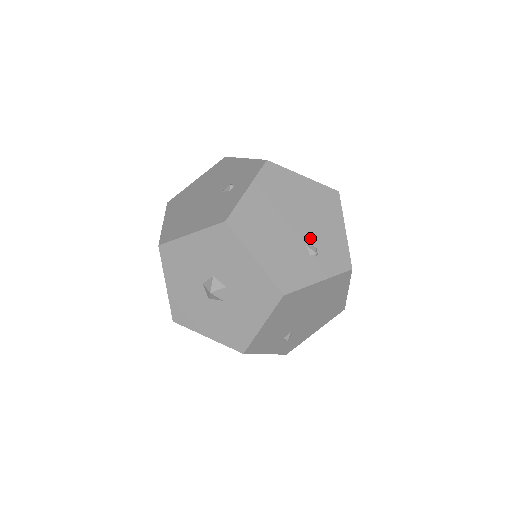
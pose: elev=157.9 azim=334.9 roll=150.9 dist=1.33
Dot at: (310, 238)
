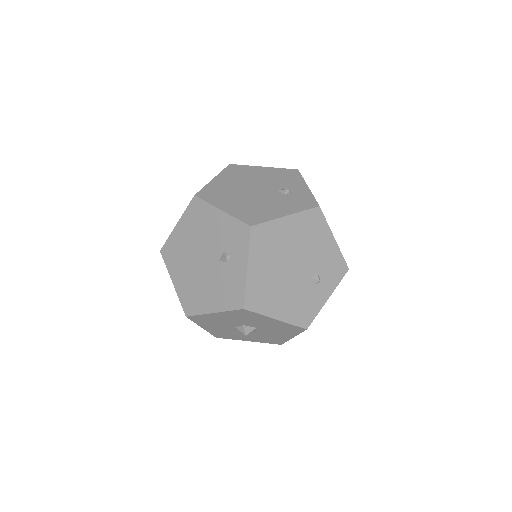
Dot at: occluded
